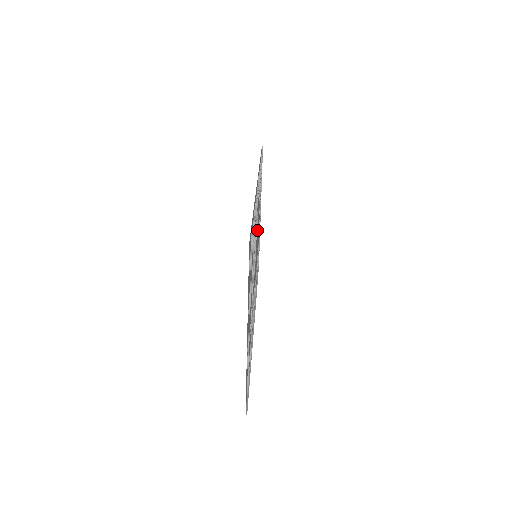
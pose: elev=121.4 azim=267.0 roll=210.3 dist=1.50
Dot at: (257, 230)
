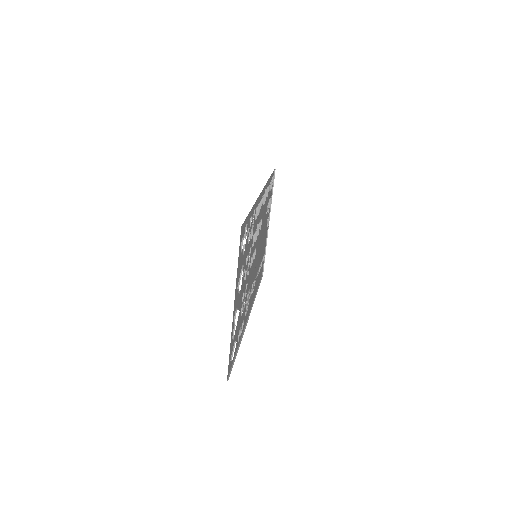
Dot at: (261, 237)
